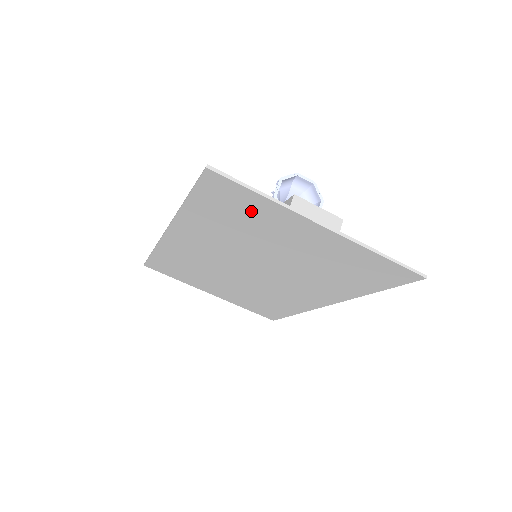
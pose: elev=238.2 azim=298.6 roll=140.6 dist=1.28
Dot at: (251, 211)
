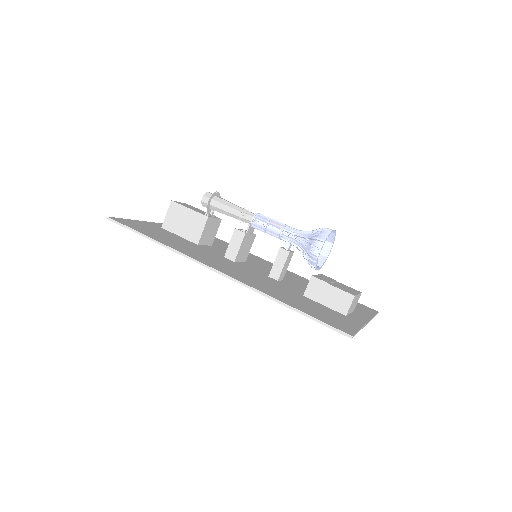
Dot at: occluded
